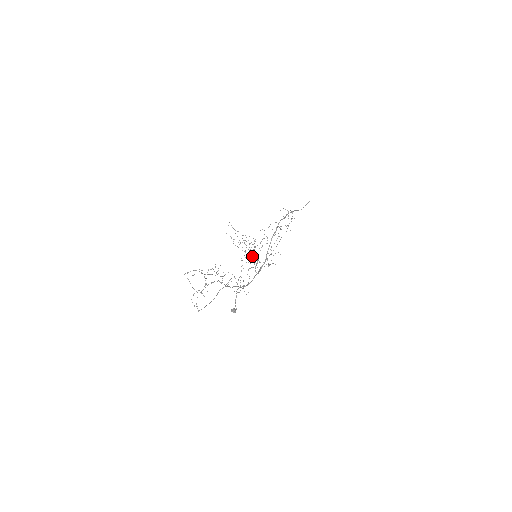
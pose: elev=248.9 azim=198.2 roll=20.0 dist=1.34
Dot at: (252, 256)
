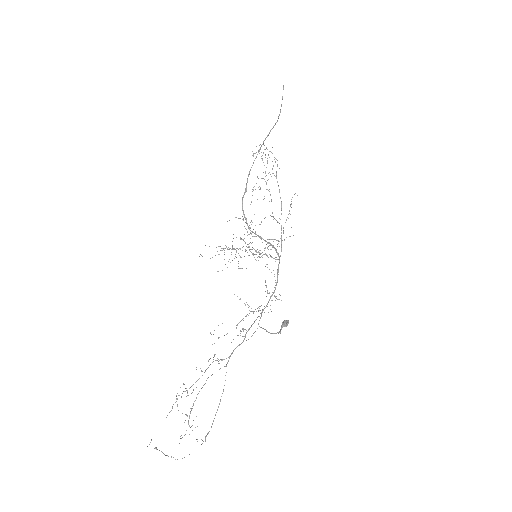
Dot at: (256, 254)
